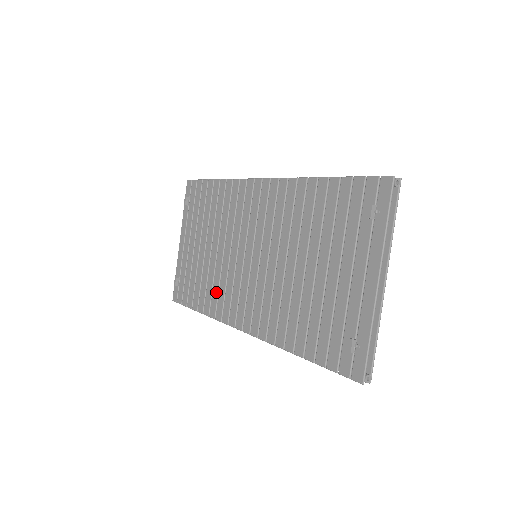
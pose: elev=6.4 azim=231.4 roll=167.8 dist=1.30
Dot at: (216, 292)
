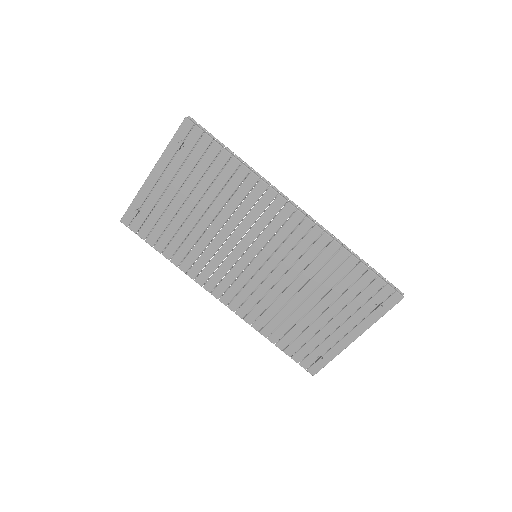
Dot at: (196, 256)
